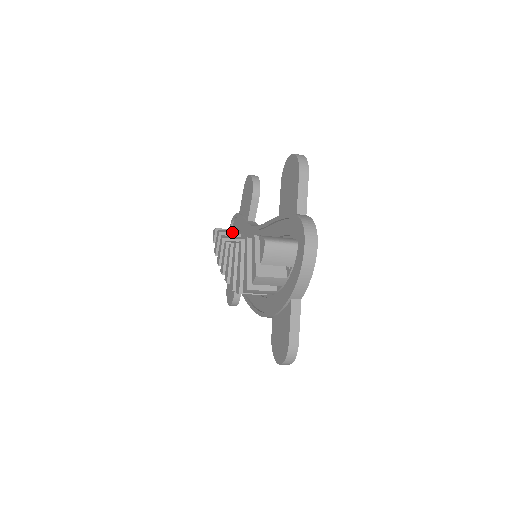
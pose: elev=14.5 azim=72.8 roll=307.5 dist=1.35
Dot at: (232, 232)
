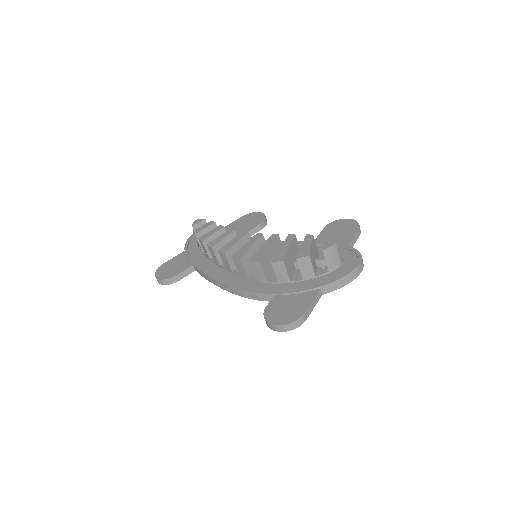
Dot at: occluded
